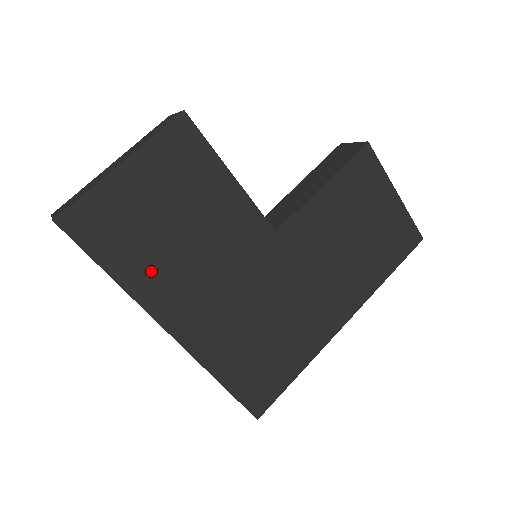
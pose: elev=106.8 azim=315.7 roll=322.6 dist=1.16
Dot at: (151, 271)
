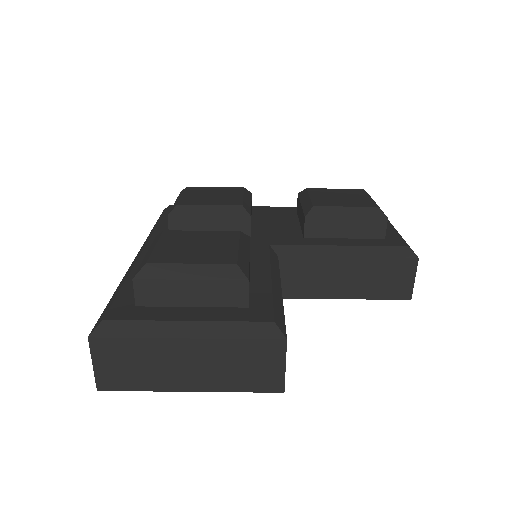
Dot at: occluded
